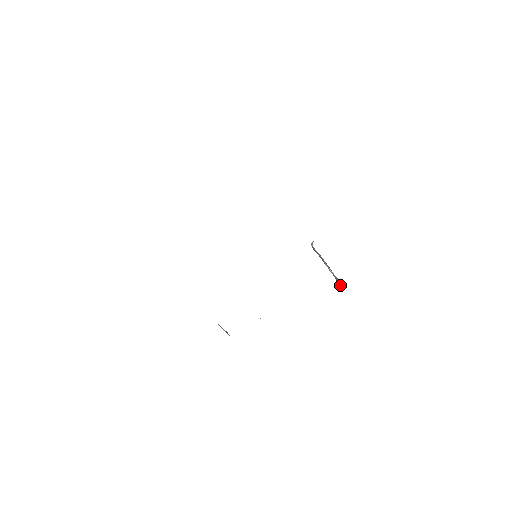
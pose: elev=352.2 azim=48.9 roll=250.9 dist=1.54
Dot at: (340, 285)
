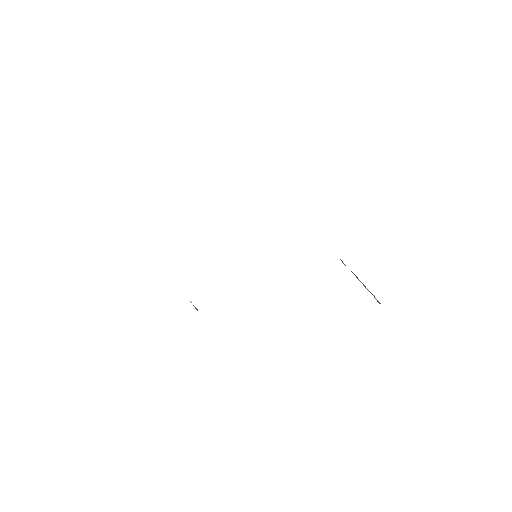
Dot at: occluded
